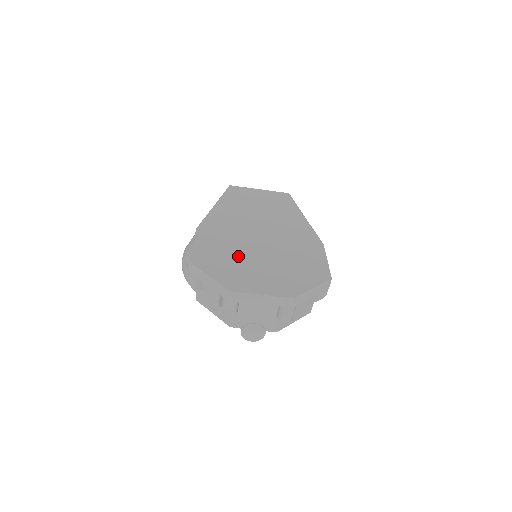
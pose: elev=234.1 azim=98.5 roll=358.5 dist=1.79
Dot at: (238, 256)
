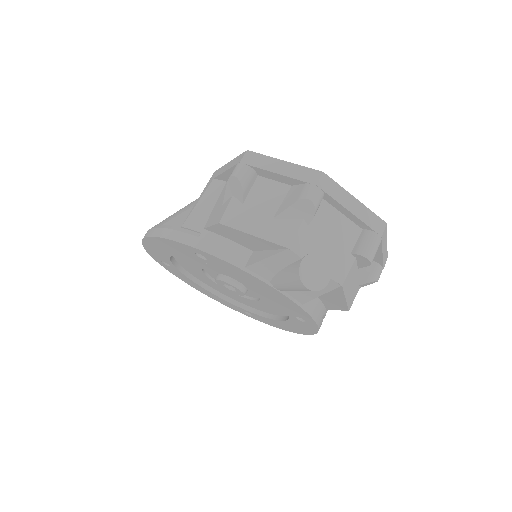
Dot at: occluded
